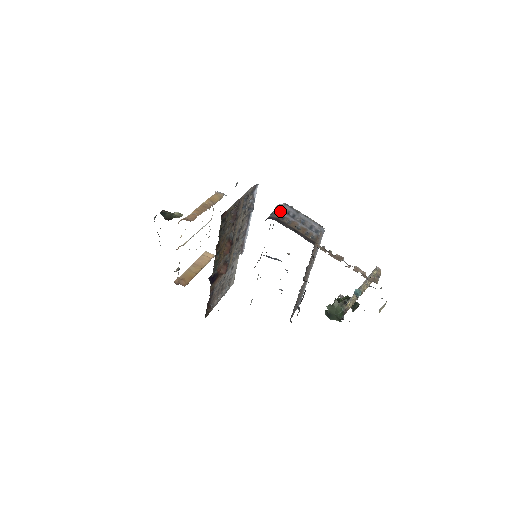
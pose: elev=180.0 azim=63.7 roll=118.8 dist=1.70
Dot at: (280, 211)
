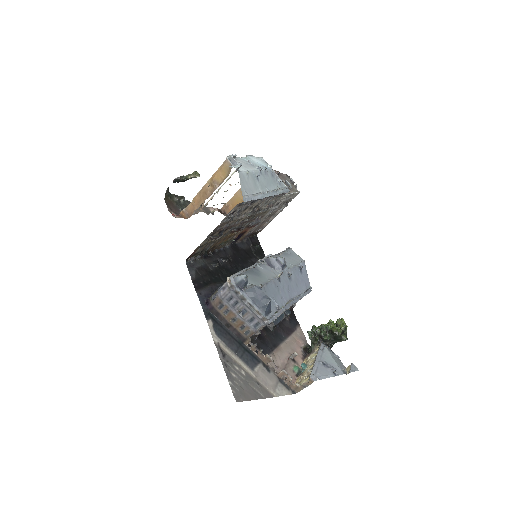
Dot at: (221, 296)
